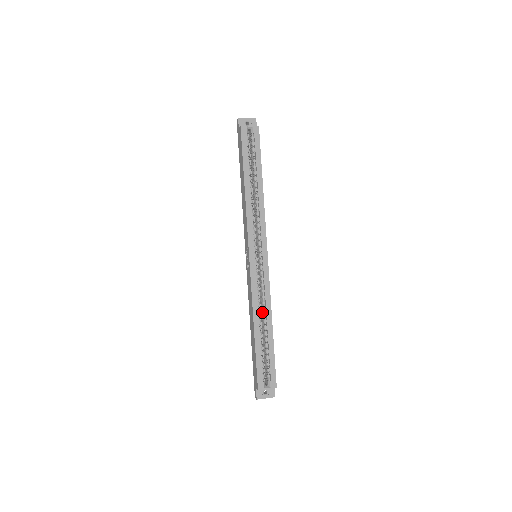
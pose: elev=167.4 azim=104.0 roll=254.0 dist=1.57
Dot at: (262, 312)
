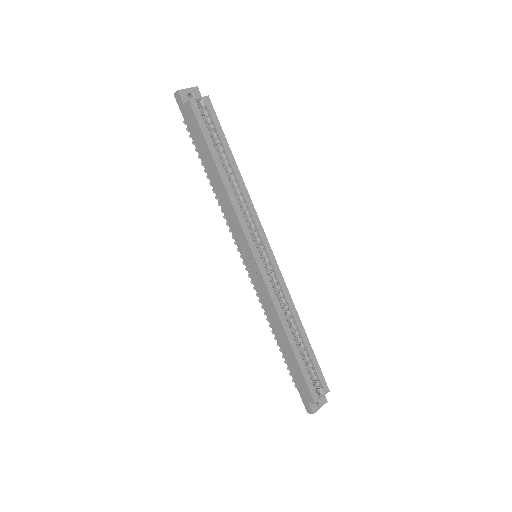
Dot at: (287, 317)
